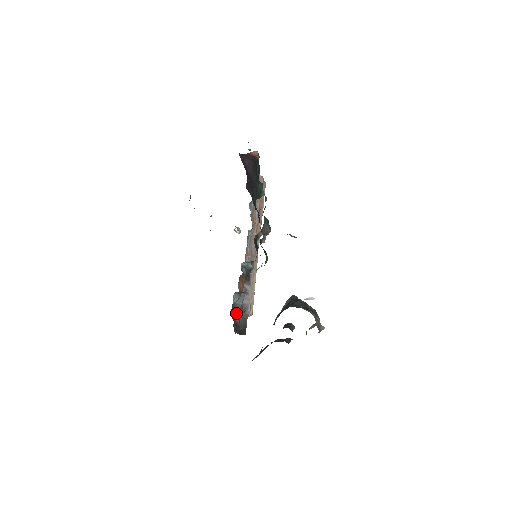
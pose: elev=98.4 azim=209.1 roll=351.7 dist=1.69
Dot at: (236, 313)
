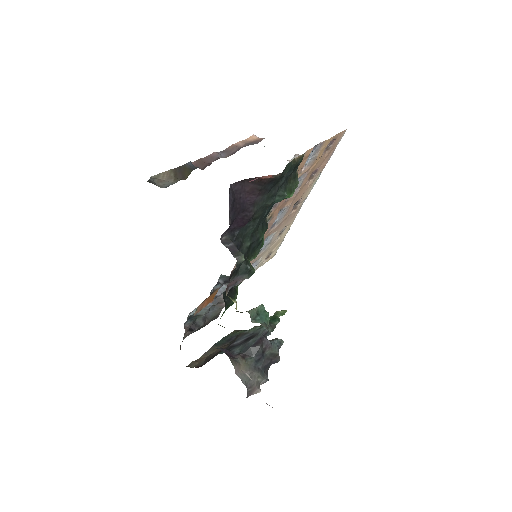
Dot at: (199, 315)
